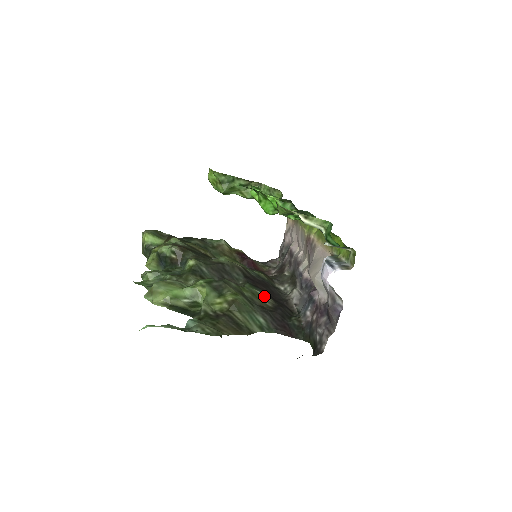
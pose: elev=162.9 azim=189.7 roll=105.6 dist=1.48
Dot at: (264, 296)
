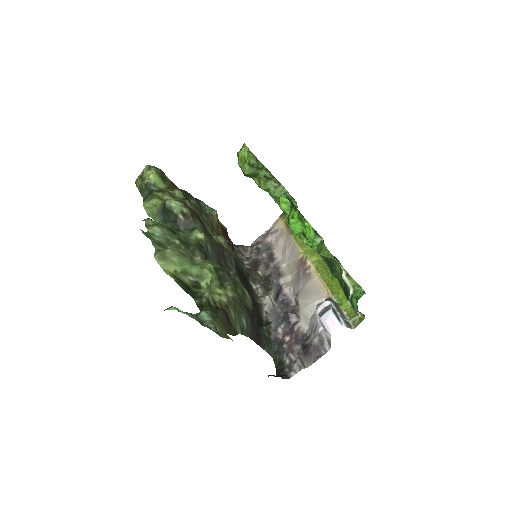
Dot at: (248, 296)
